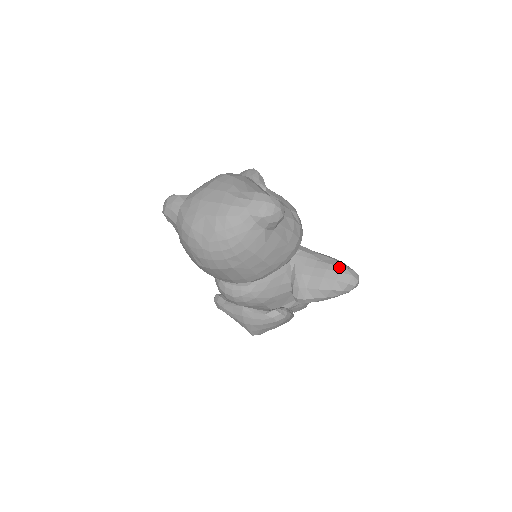
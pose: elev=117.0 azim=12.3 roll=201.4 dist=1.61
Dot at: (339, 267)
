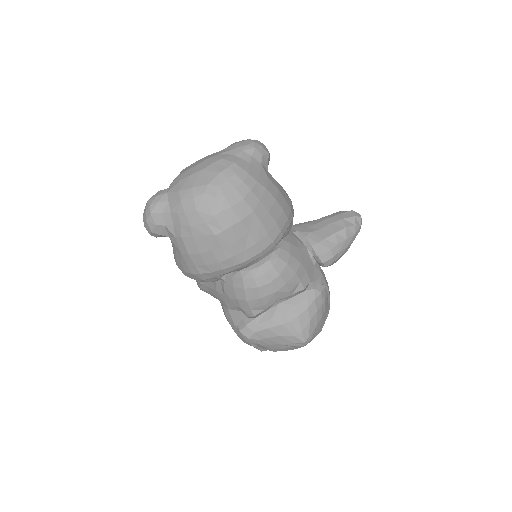
Dot at: (336, 213)
